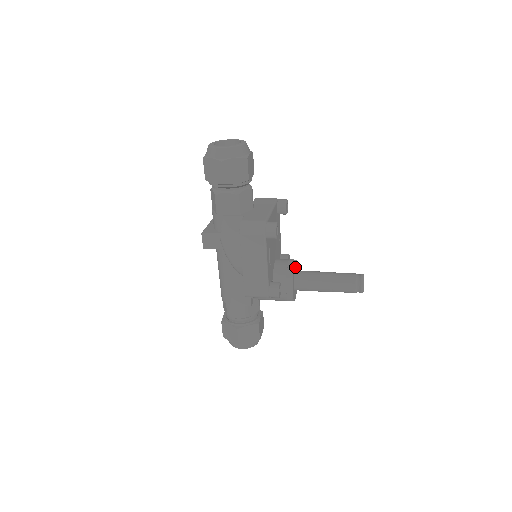
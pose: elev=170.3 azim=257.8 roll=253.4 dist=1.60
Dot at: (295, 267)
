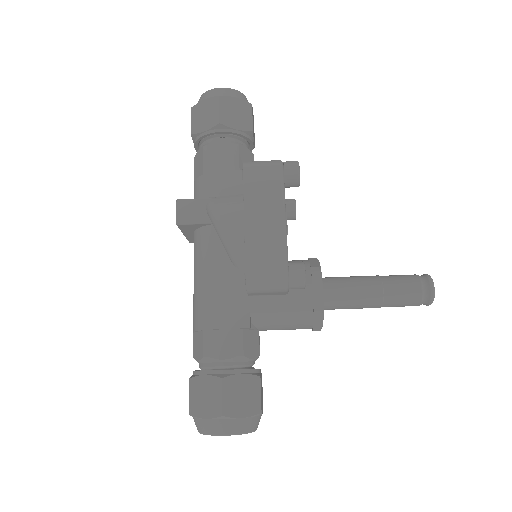
Dot at: occluded
